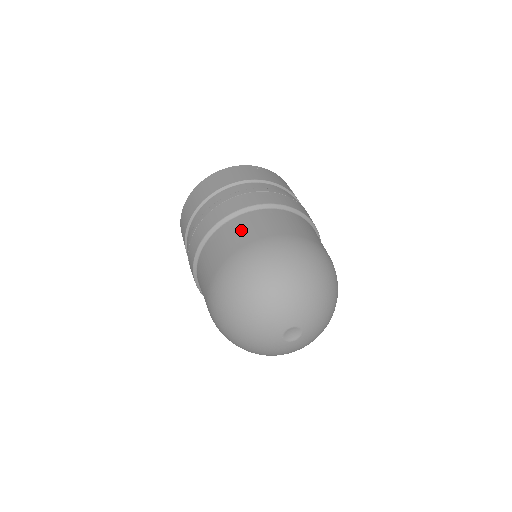
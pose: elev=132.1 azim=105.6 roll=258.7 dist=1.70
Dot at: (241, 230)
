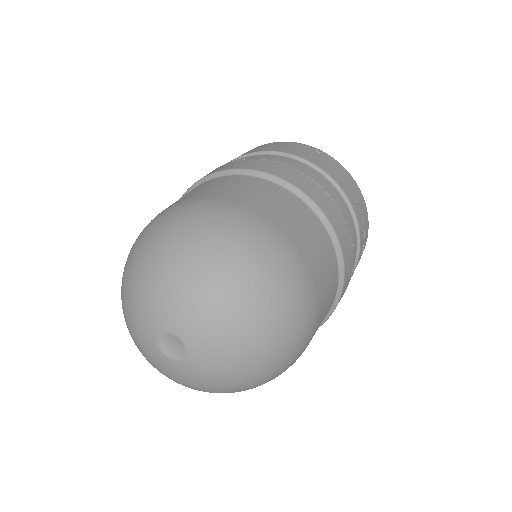
Dot at: (204, 187)
